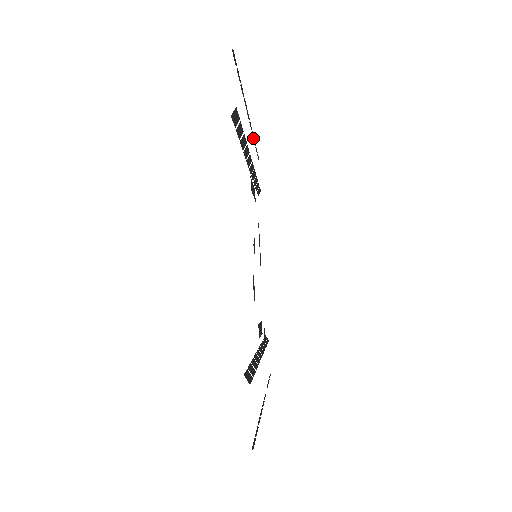
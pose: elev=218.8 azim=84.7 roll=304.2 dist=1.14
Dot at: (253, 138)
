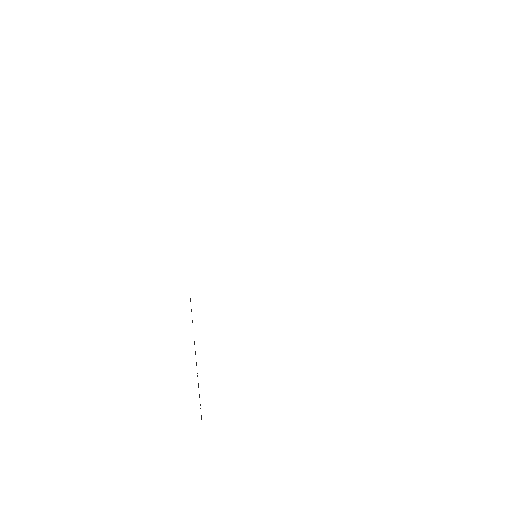
Dot at: occluded
